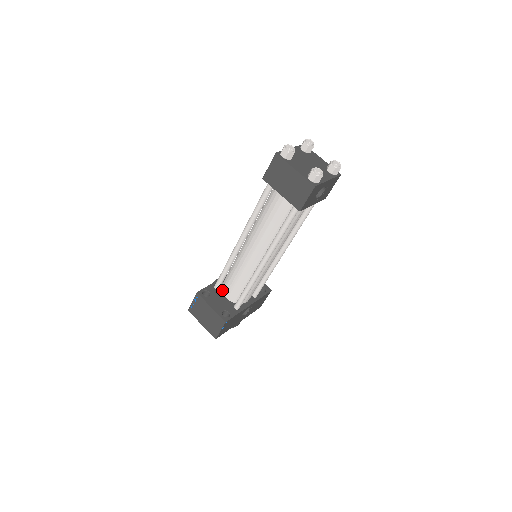
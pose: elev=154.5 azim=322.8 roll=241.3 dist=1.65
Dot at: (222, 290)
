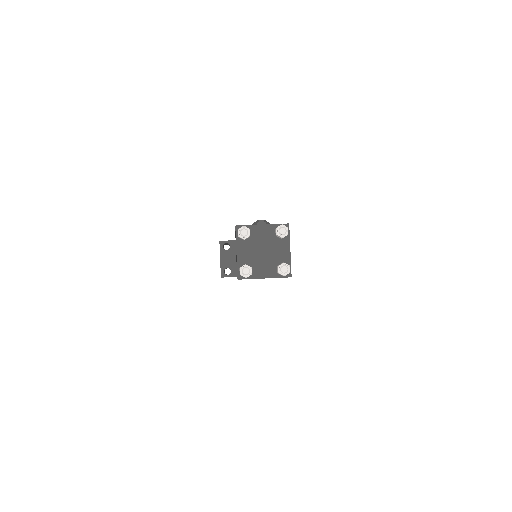
Dot at: occluded
